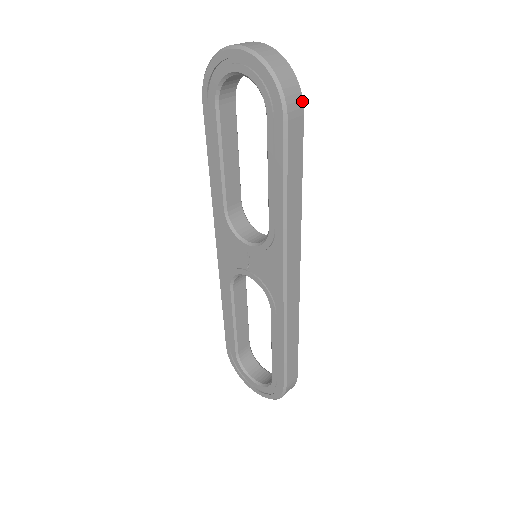
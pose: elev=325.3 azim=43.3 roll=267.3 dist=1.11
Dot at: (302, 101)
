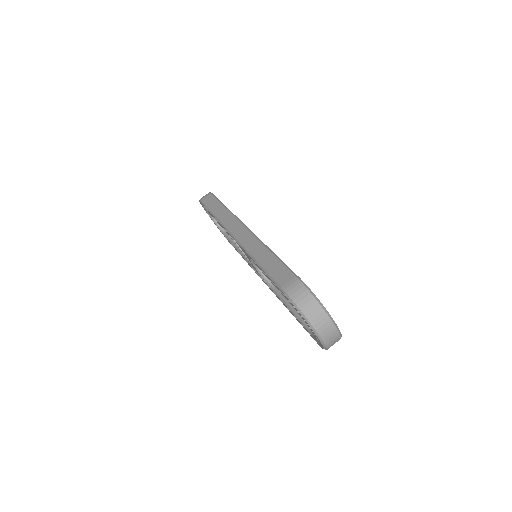
Dot at: occluded
